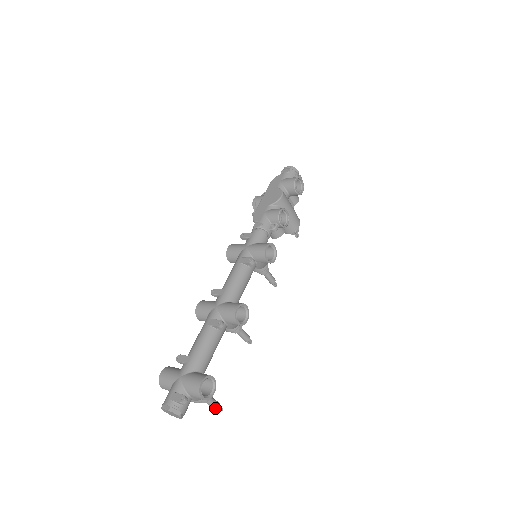
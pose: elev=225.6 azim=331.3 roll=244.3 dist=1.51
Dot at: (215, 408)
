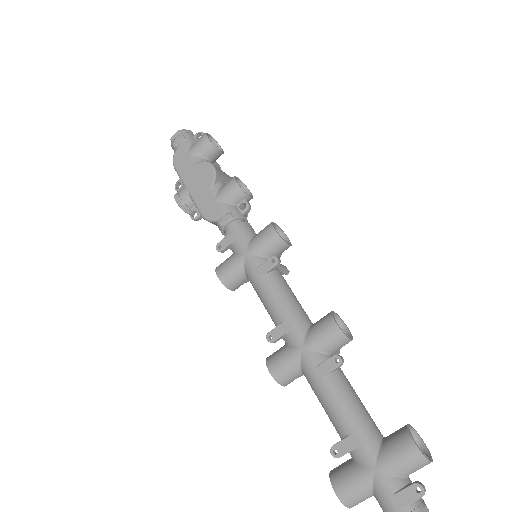
Dot at: occluded
